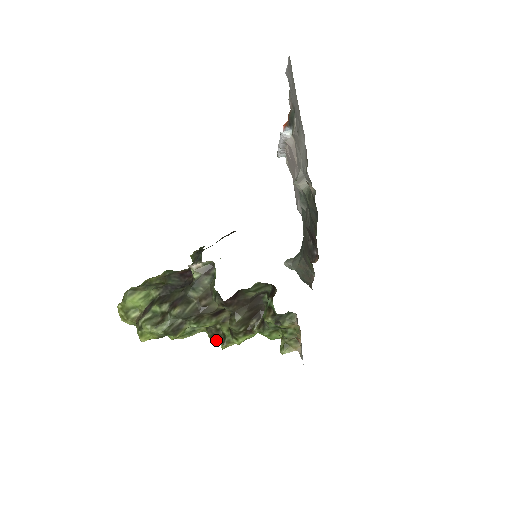
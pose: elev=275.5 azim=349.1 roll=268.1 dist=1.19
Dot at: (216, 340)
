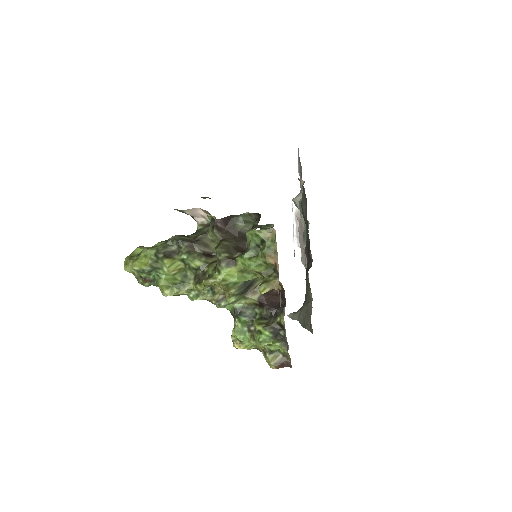
Dot at: (200, 285)
